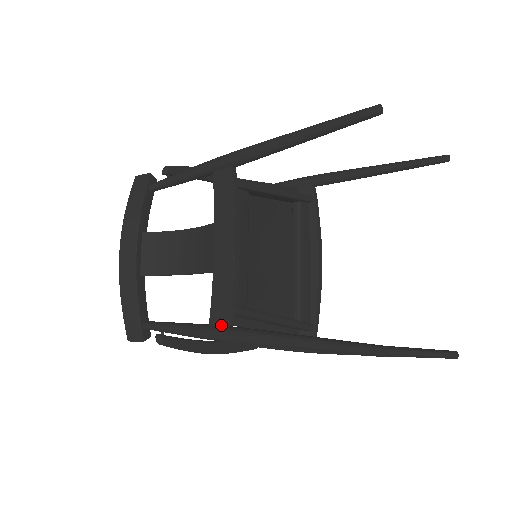
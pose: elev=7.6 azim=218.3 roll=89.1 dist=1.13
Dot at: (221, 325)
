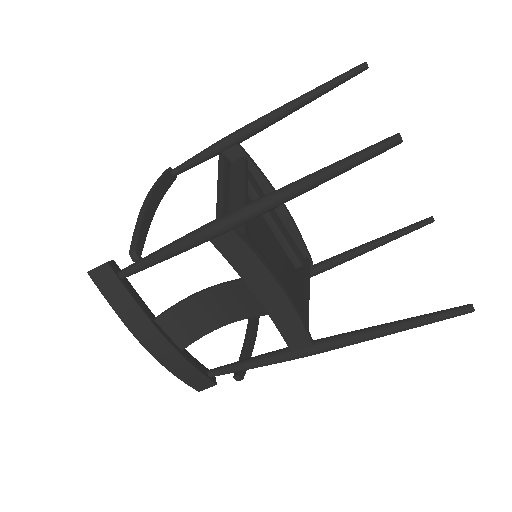
Dot at: (305, 346)
